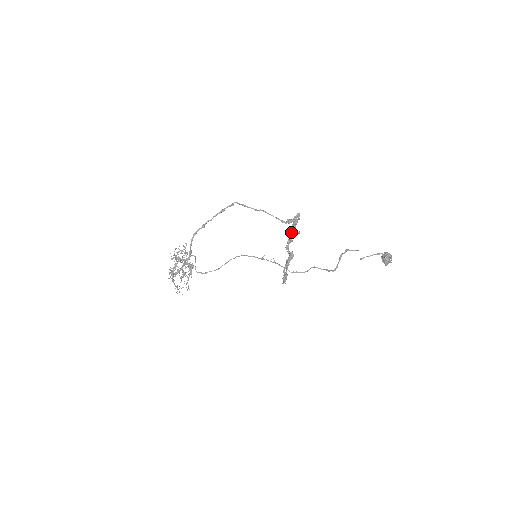
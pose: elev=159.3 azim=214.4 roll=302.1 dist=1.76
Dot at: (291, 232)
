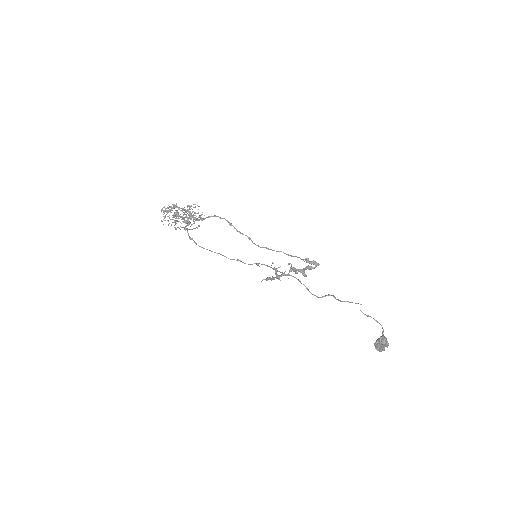
Dot at: (300, 270)
